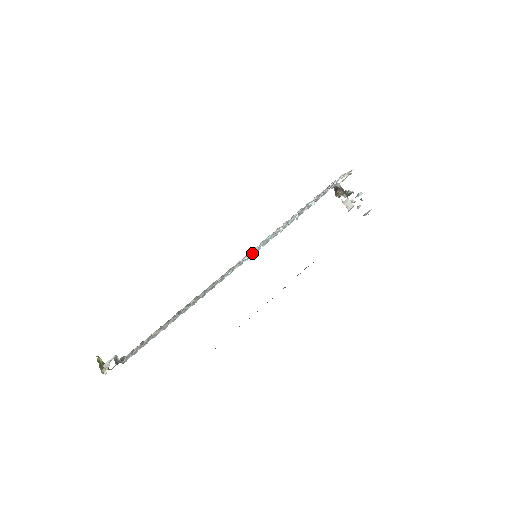
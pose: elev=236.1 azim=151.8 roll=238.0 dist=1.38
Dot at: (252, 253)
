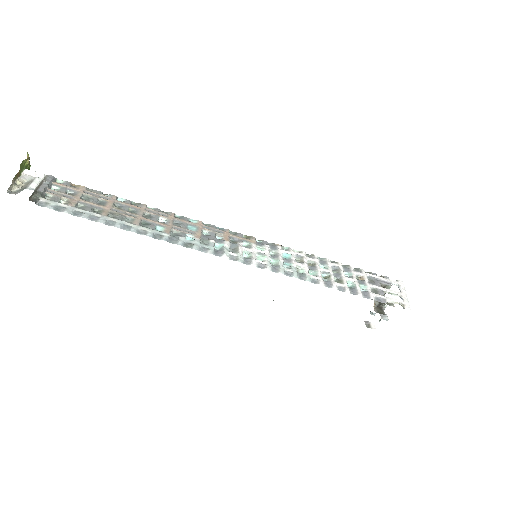
Dot at: (253, 262)
